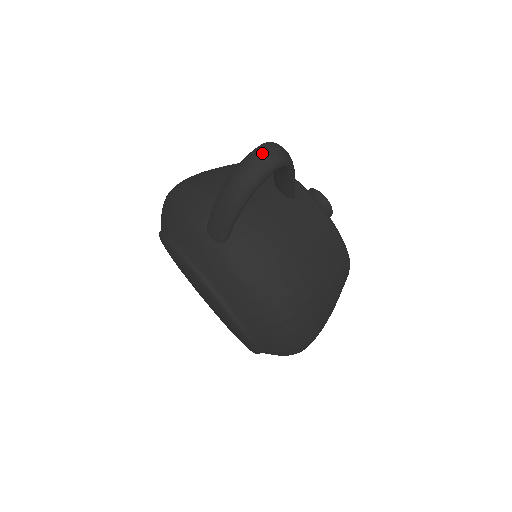
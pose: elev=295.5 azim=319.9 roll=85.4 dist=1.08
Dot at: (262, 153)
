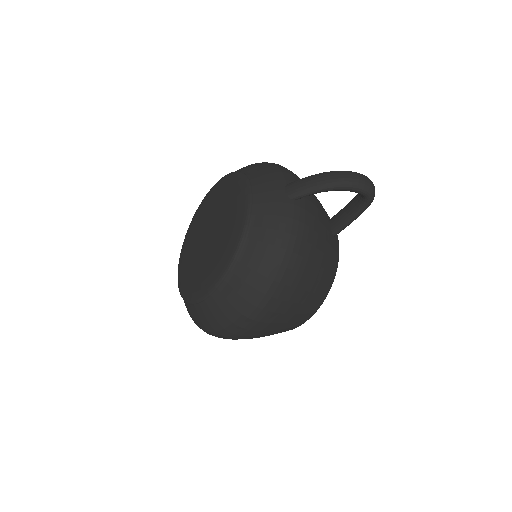
Dot at: (368, 179)
